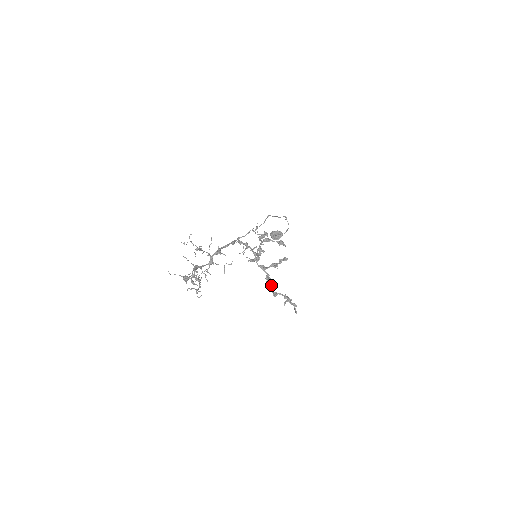
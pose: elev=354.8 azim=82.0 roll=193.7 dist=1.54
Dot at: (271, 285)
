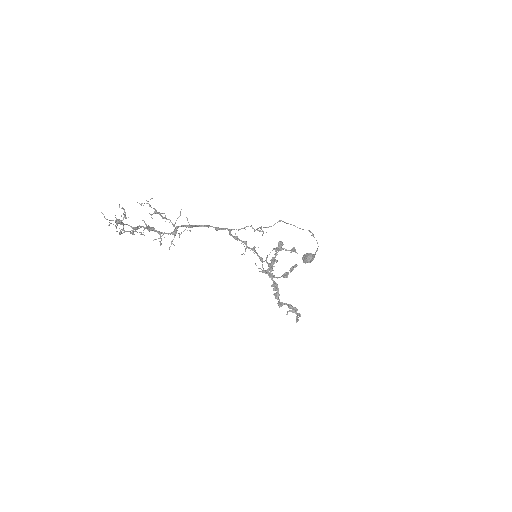
Dot at: (278, 295)
